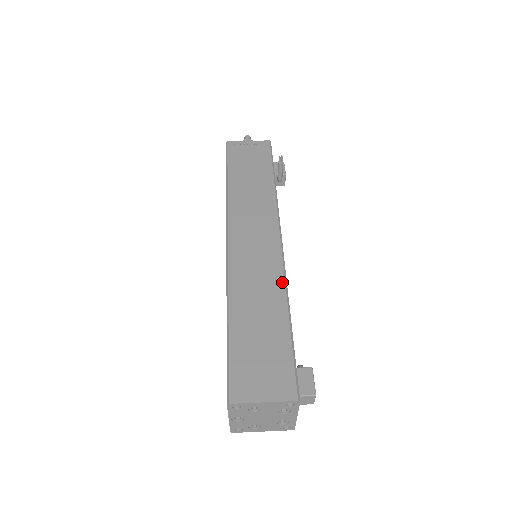
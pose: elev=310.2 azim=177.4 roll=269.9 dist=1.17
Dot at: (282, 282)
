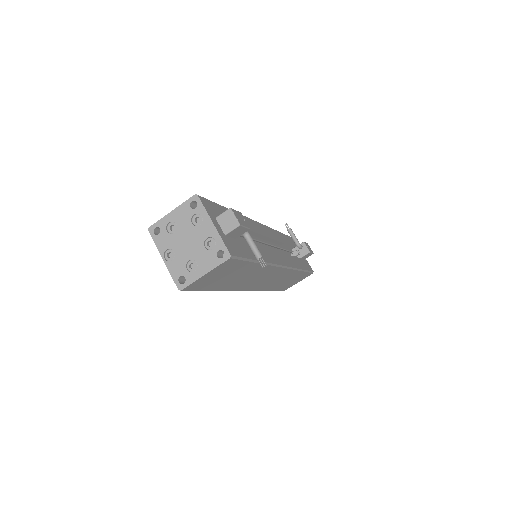
Dot at: occluded
